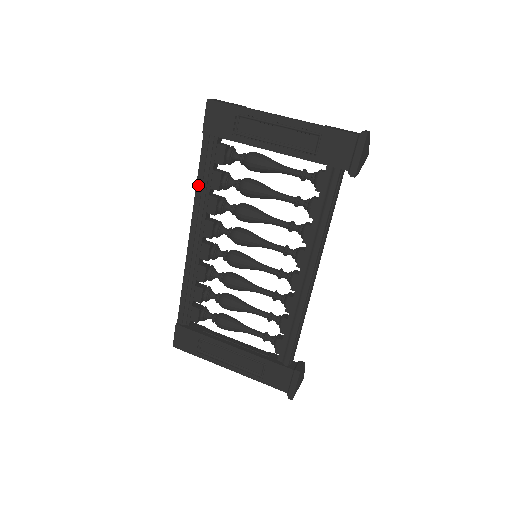
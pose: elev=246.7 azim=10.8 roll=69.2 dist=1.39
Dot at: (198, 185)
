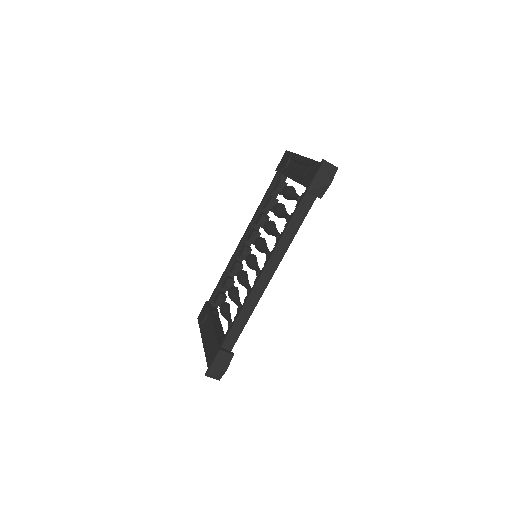
Dot at: (260, 204)
